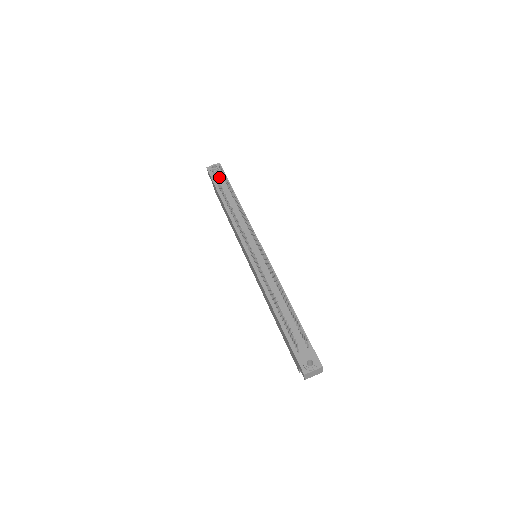
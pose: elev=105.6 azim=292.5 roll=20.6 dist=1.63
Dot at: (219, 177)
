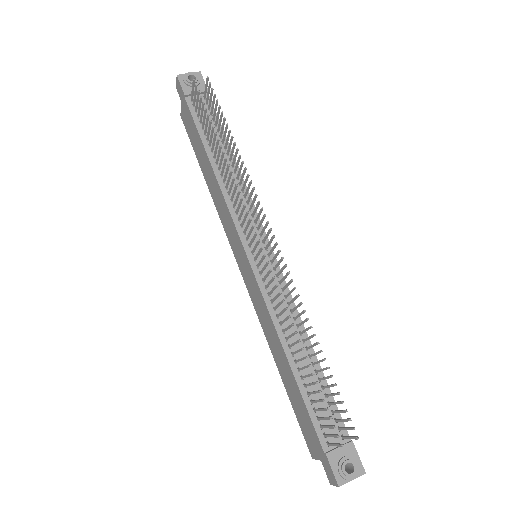
Dot at: occluded
